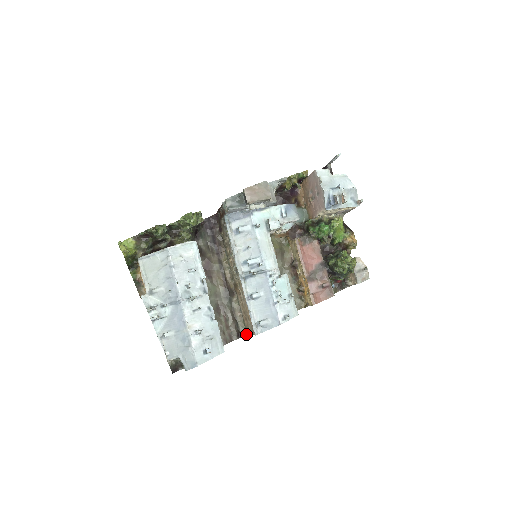
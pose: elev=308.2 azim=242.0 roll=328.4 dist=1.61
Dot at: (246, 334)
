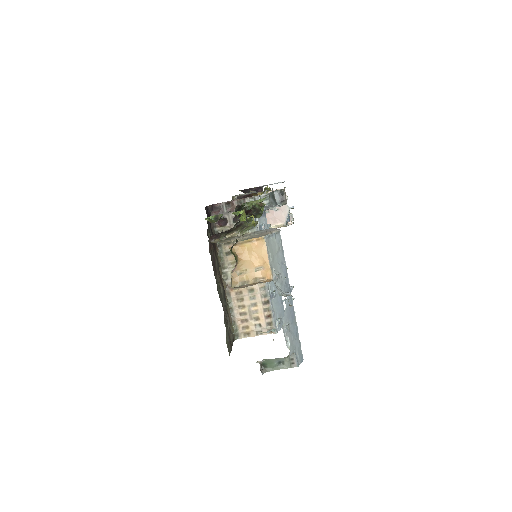
Dot at: (235, 339)
